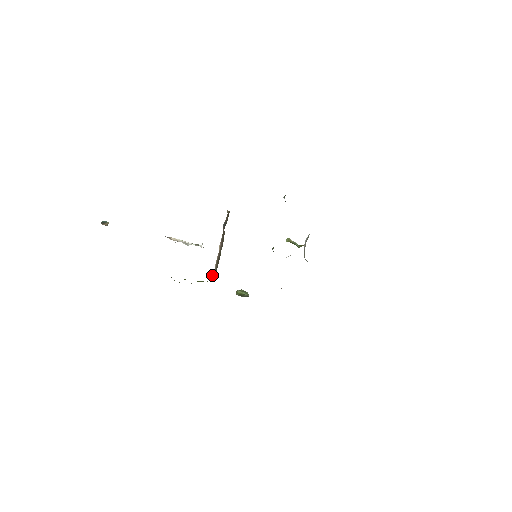
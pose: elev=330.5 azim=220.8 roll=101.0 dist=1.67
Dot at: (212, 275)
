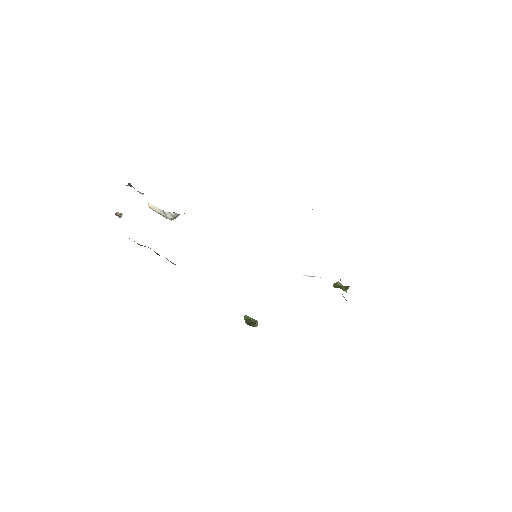
Dot at: occluded
